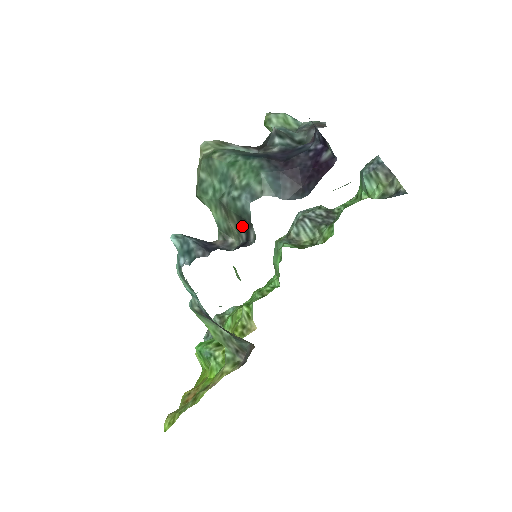
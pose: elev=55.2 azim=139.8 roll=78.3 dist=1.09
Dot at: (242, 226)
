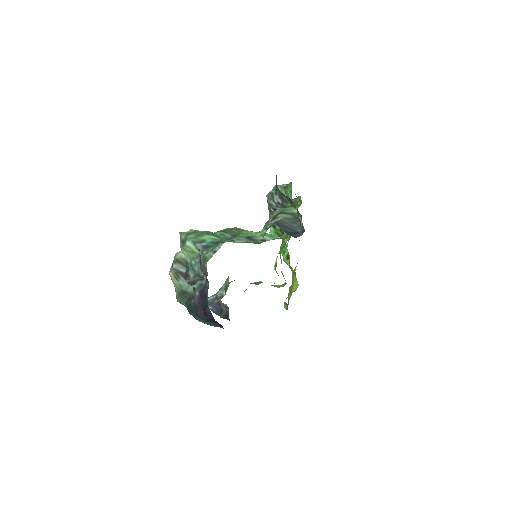
Dot at: occluded
